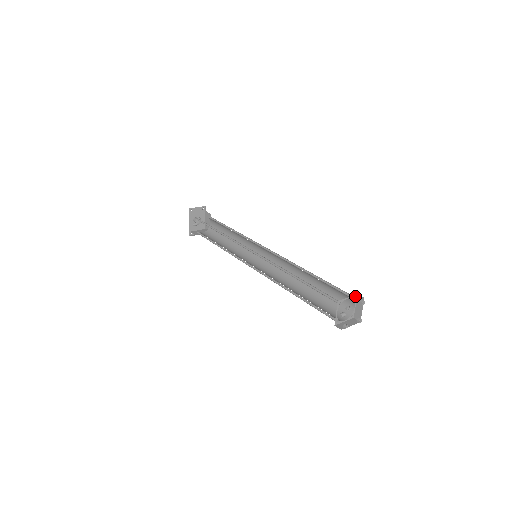
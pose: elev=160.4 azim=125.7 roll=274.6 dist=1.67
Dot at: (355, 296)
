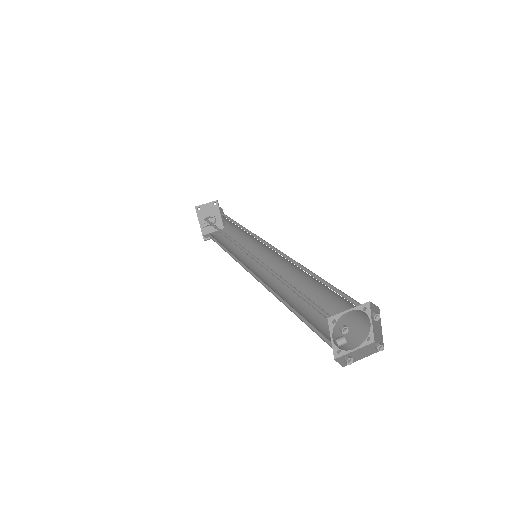
Dot at: (365, 305)
